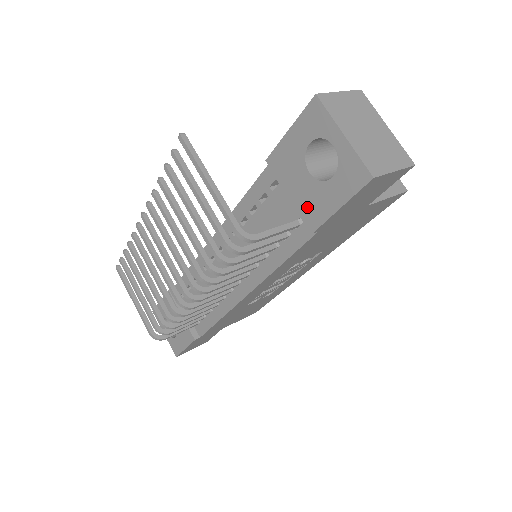
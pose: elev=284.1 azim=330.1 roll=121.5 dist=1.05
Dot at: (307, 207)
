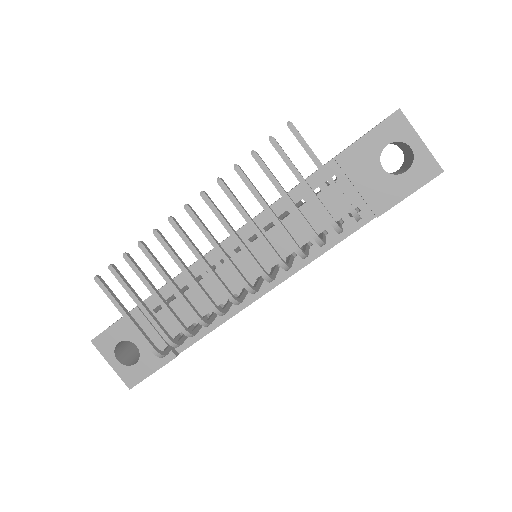
Dot at: (376, 196)
